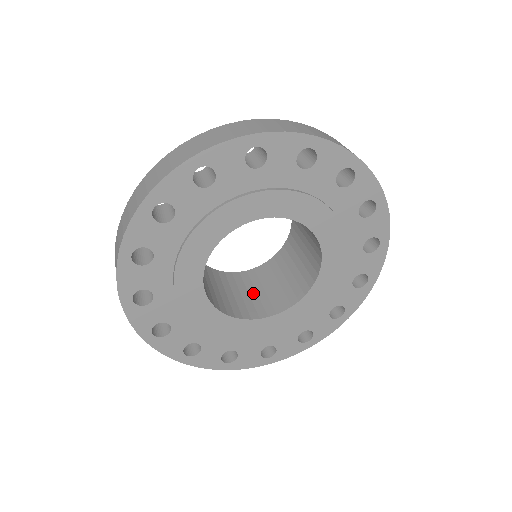
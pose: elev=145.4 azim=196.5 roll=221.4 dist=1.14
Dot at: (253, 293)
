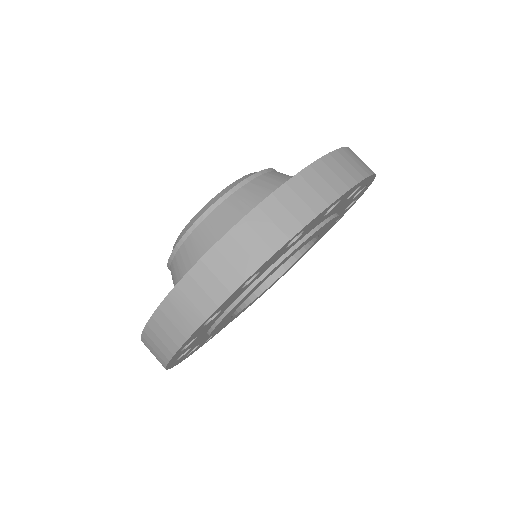
Dot at: occluded
